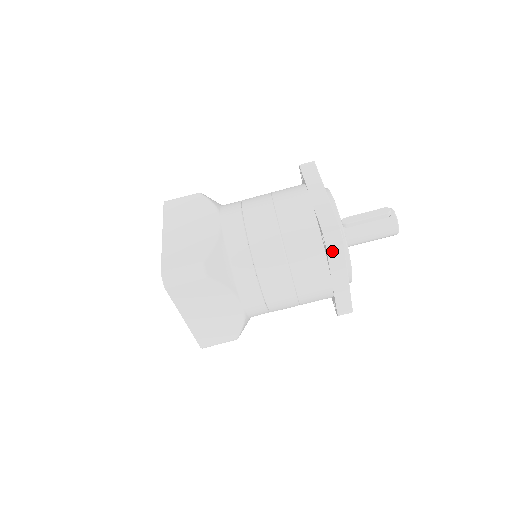
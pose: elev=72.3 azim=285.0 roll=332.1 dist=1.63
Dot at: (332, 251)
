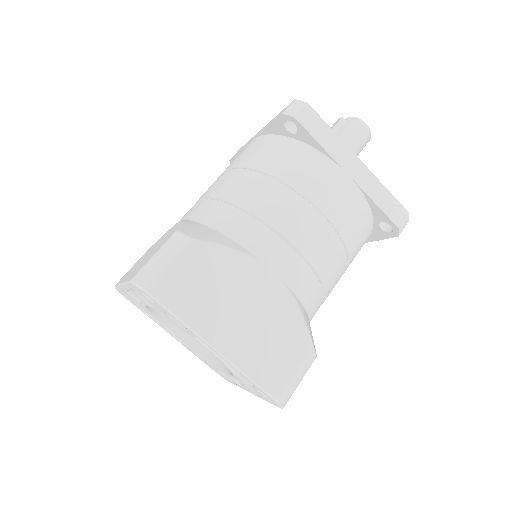
Dot at: (308, 124)
